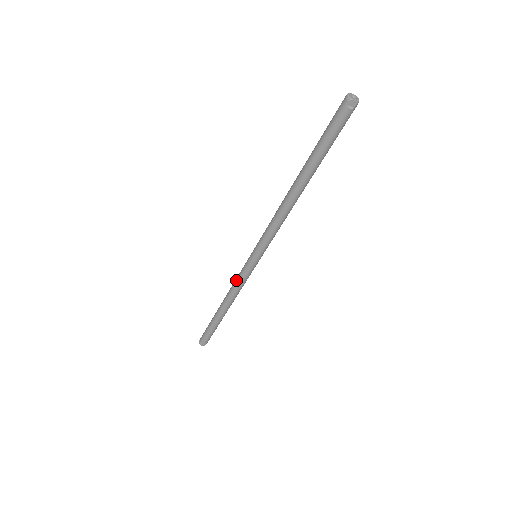
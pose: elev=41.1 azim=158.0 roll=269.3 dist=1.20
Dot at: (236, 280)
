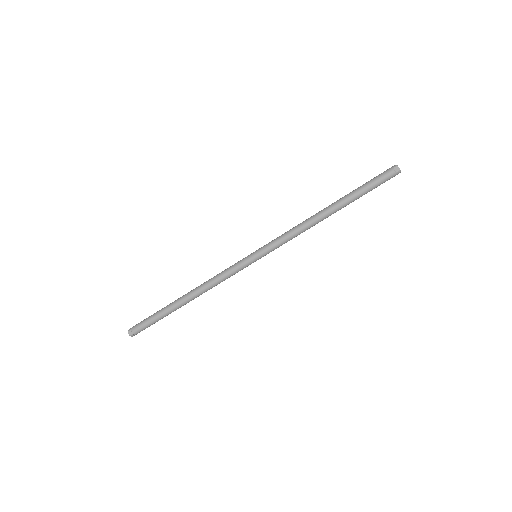
Dot at: (223, 271)
